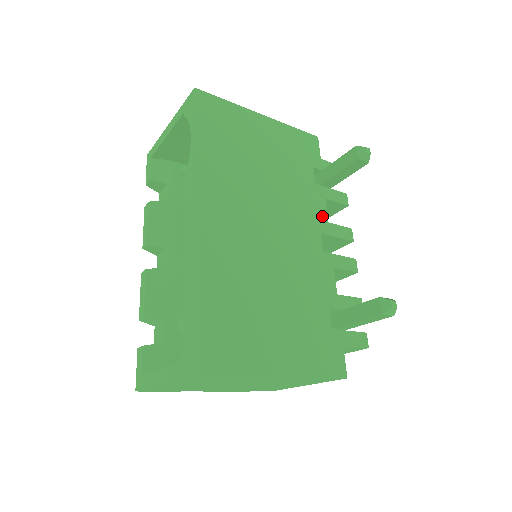
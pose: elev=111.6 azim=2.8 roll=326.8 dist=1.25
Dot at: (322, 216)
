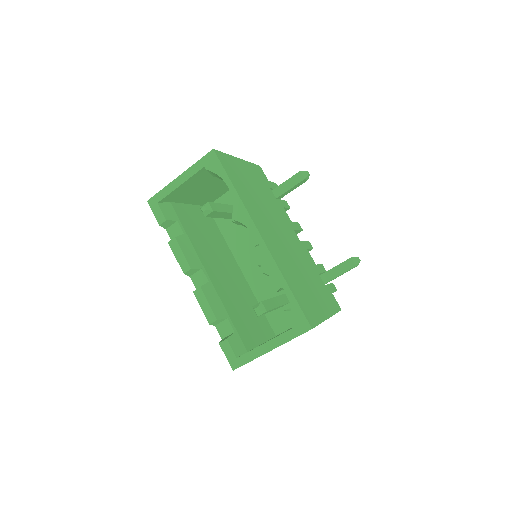
Dot at: (288, 219)
